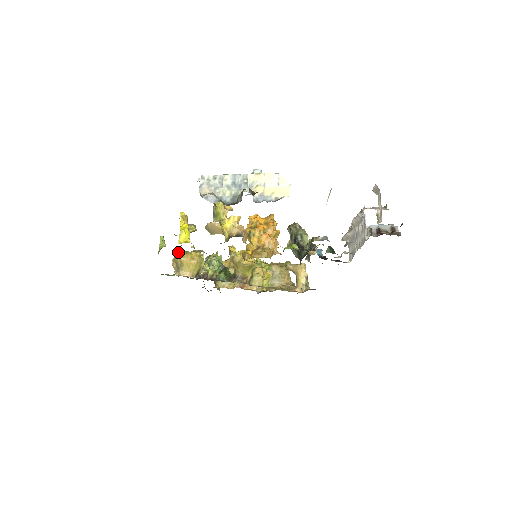
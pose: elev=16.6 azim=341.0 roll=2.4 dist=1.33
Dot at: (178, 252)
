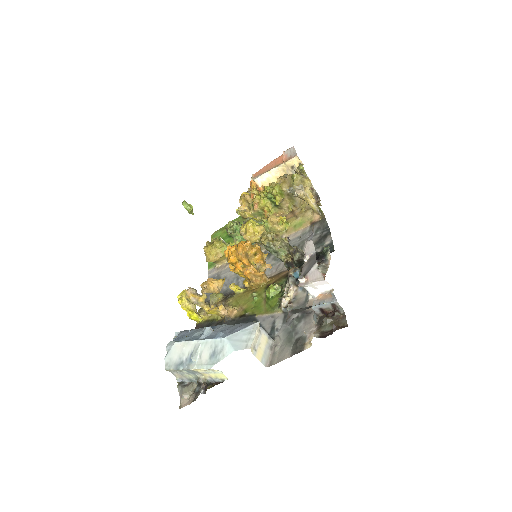
Dot at: occluded
